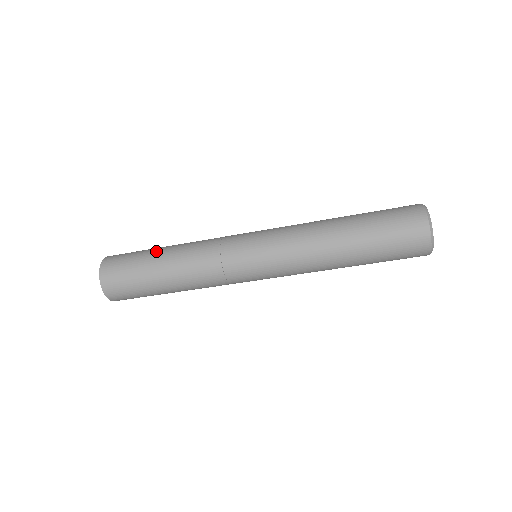
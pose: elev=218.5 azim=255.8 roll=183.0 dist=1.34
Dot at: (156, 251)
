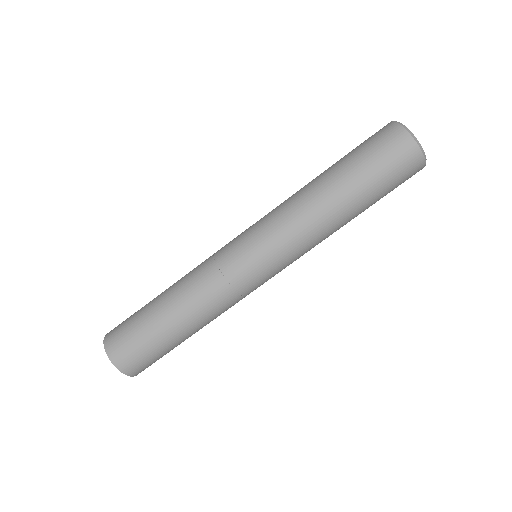
Dot at: occluded
